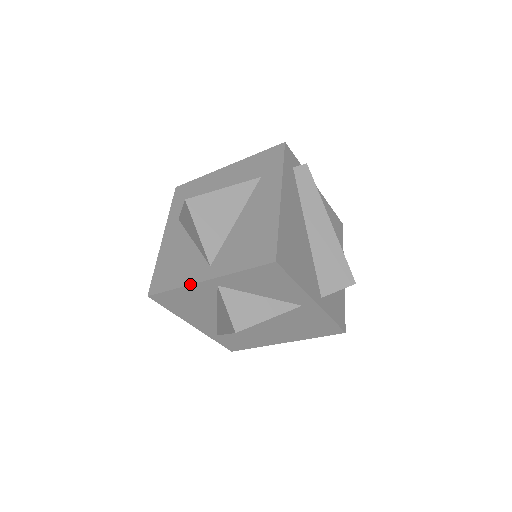
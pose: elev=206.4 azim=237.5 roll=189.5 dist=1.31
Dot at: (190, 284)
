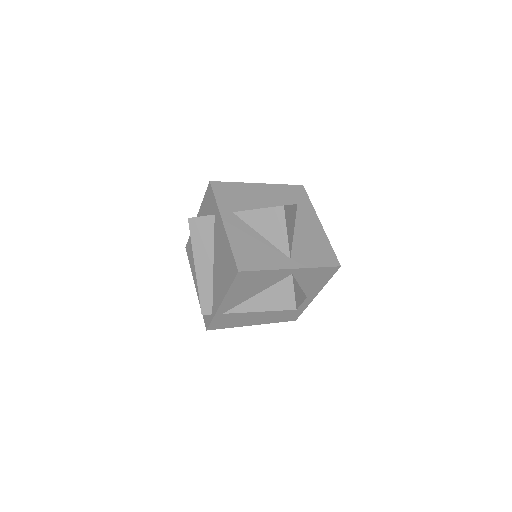
Dot at: (280, 269)
